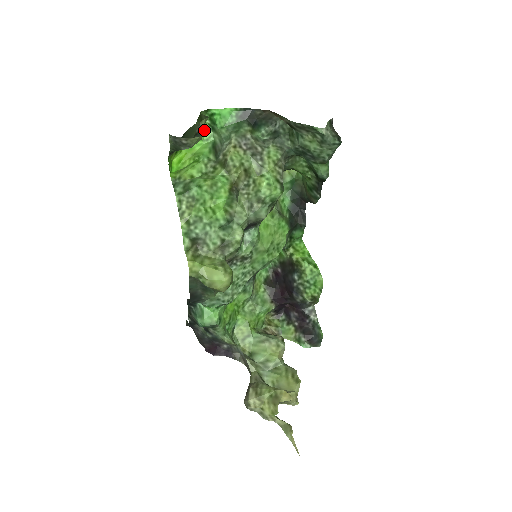
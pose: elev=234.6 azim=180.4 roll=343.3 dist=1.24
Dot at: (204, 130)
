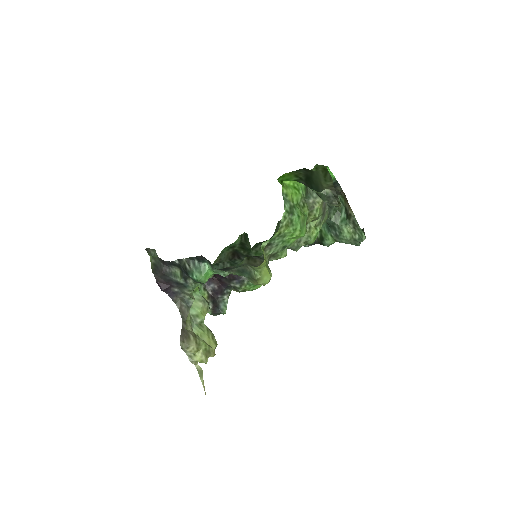
Dot at: occluded
